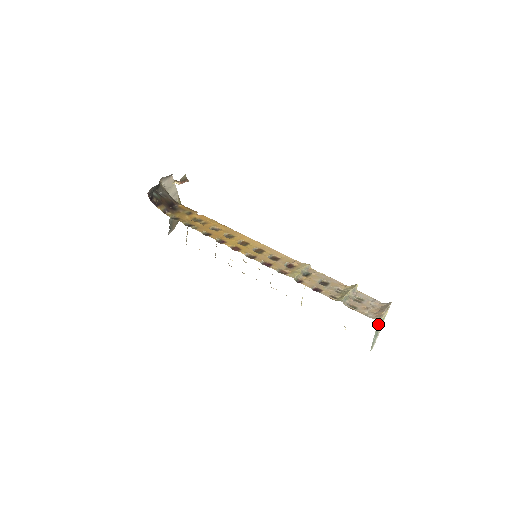
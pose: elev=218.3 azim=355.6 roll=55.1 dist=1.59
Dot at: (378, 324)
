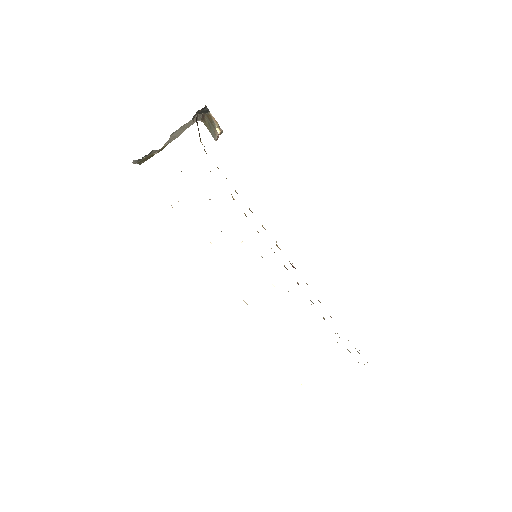
Dot at: occluded
